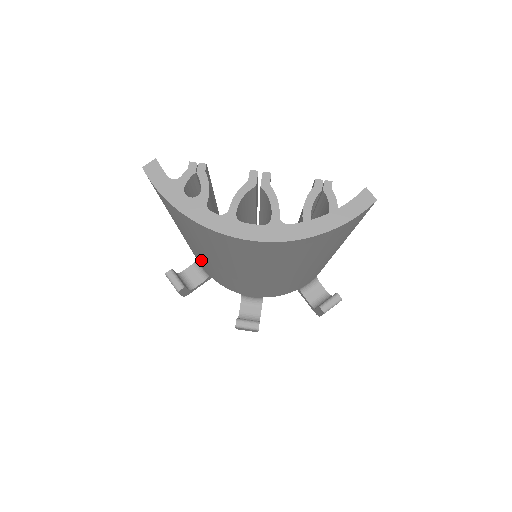
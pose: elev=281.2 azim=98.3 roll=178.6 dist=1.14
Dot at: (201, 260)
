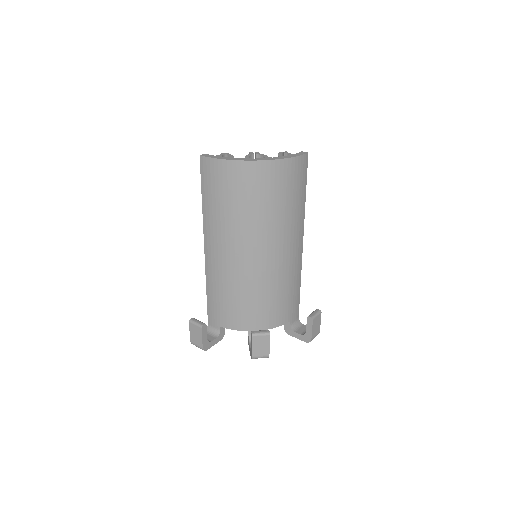
Dot at: (220, 275)
